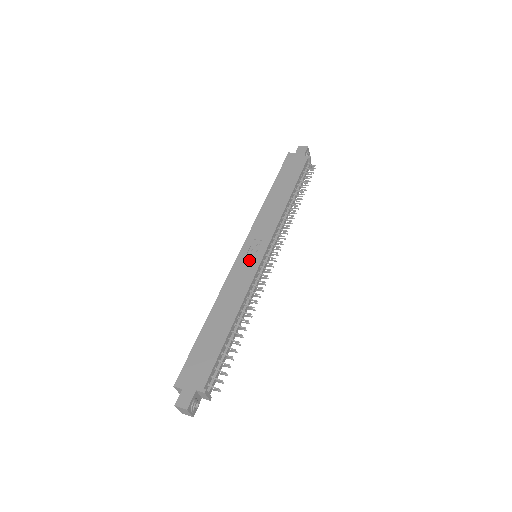
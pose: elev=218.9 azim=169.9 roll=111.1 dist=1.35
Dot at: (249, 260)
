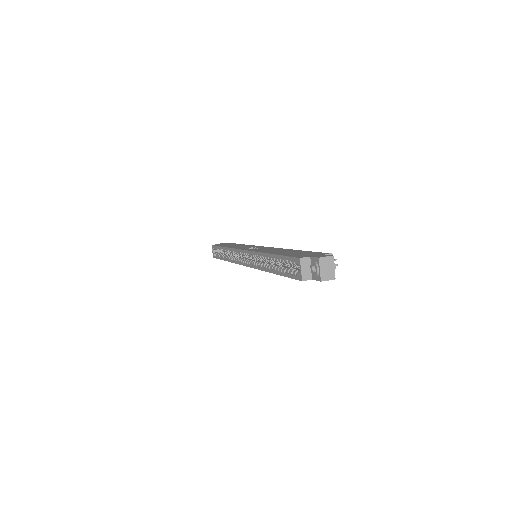
Dot at: occluded
